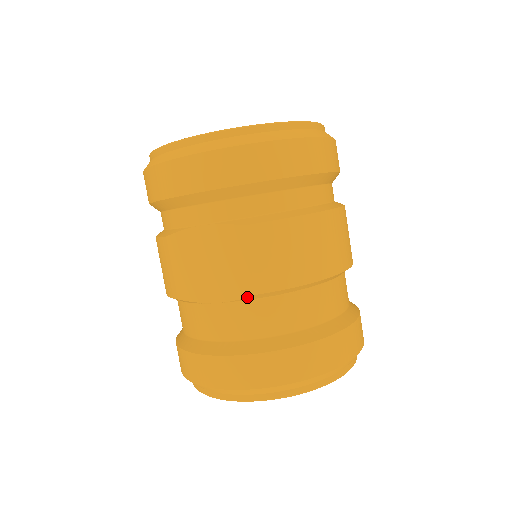
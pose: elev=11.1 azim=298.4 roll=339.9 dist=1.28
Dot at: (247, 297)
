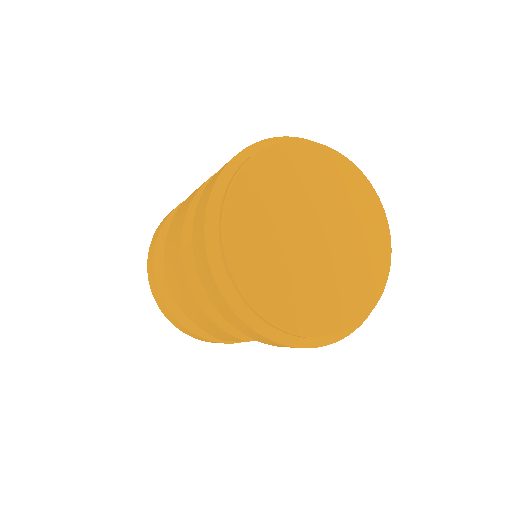
Dot at: occluded
